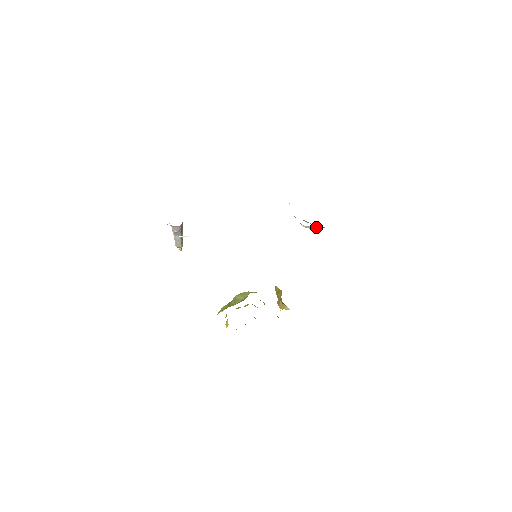
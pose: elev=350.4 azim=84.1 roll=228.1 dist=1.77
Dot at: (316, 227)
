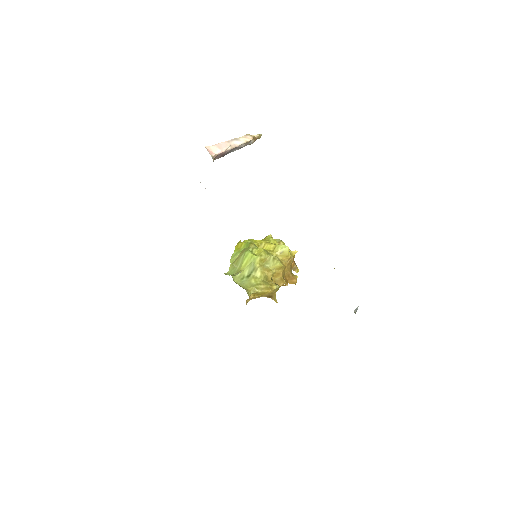
Dot at: occluded
